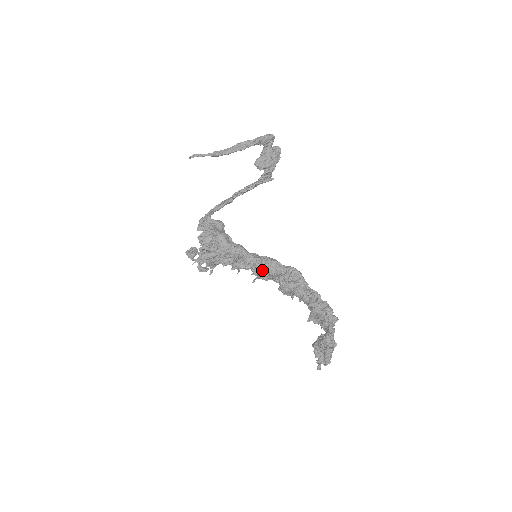
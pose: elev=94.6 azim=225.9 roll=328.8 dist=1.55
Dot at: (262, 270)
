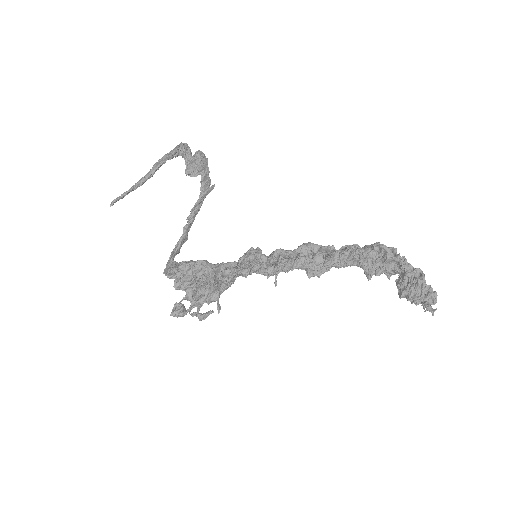
Dot at: occluded
